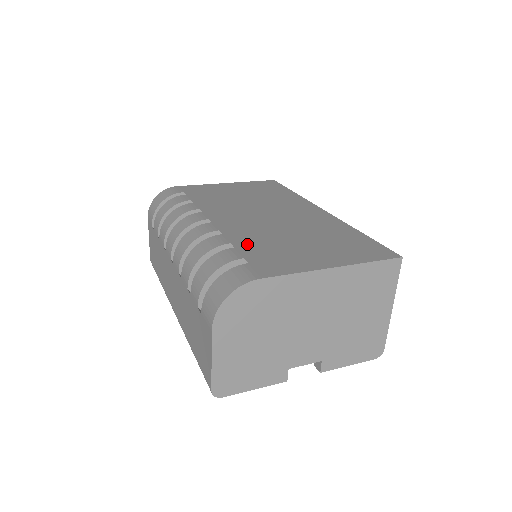
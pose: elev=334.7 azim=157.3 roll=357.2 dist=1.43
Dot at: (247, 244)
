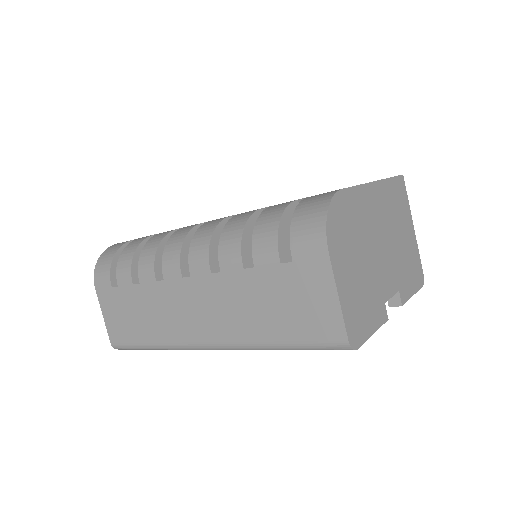
Dot at: occluded
